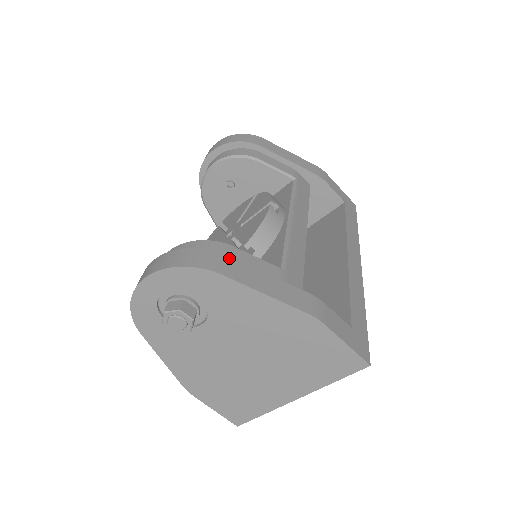
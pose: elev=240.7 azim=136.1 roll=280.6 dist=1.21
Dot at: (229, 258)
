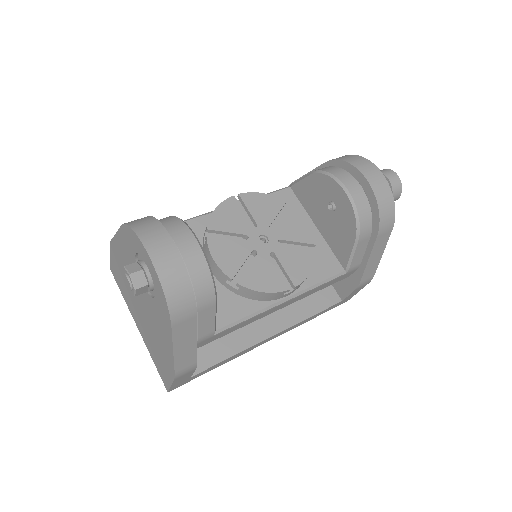
Dot at: (195, 317)
